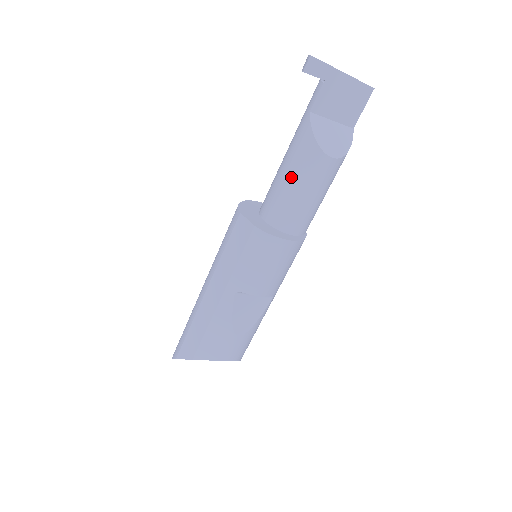
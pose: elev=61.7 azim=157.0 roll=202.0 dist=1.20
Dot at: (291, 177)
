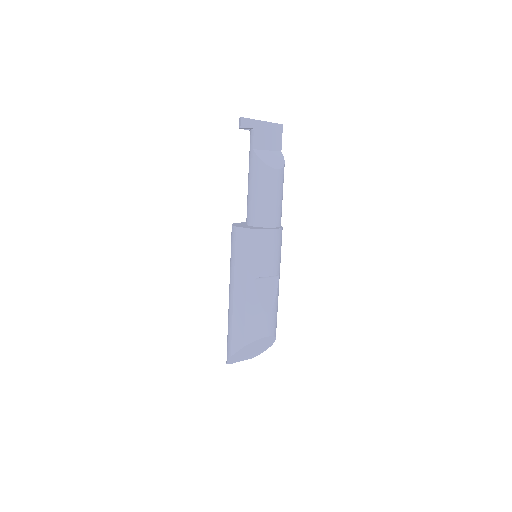
Dot at: (258, 191)
